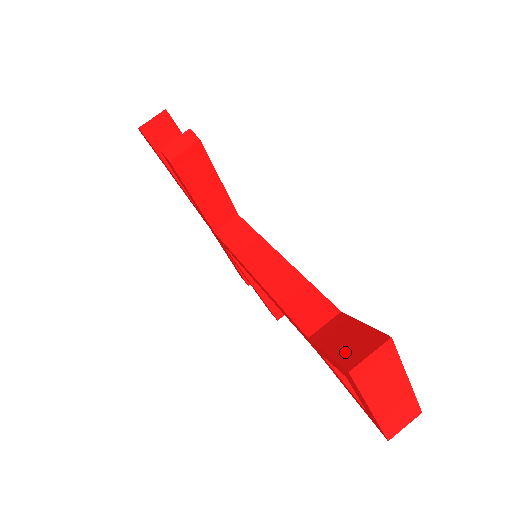
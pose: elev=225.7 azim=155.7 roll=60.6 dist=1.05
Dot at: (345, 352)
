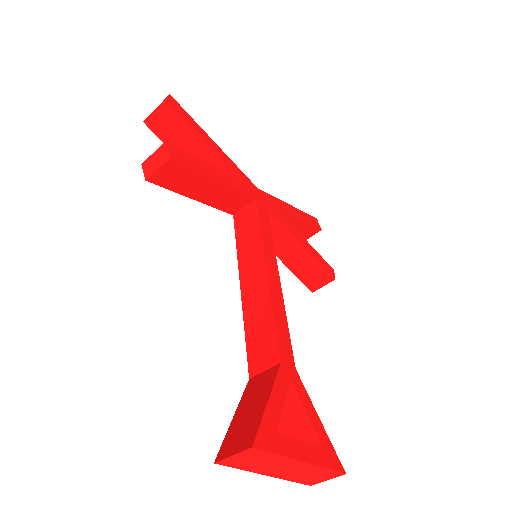
Dot at: (234, 432)
